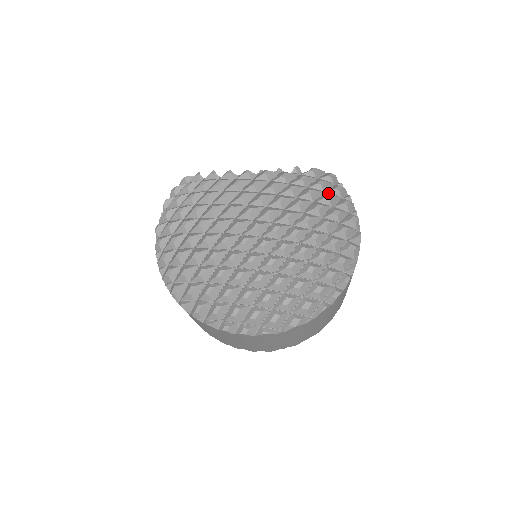
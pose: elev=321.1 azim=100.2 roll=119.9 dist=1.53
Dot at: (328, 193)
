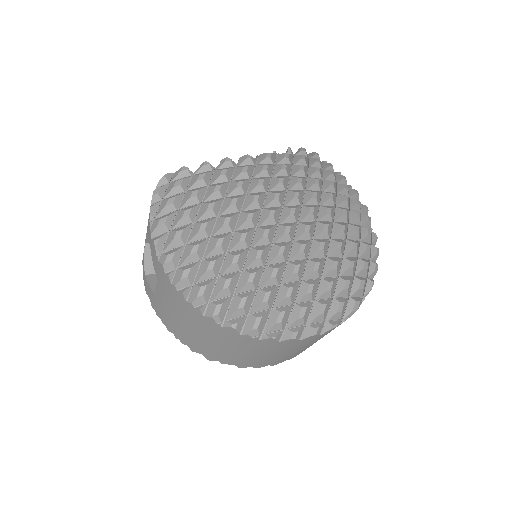
Dot at: (327, 170)
